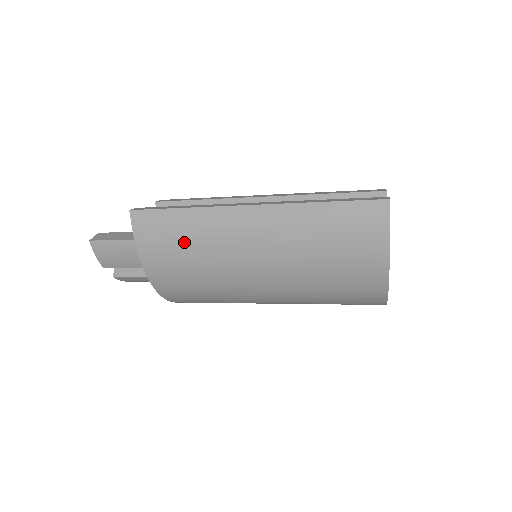
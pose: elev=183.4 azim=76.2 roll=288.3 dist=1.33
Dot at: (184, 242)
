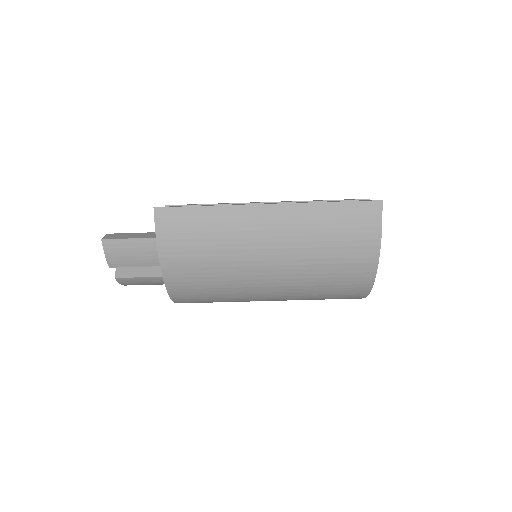
Dot at: (204, 237)
